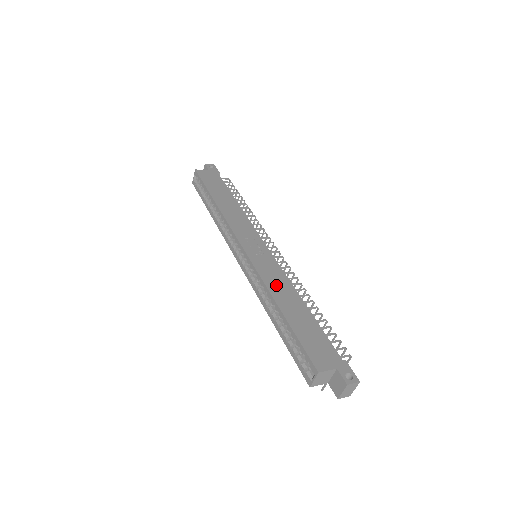
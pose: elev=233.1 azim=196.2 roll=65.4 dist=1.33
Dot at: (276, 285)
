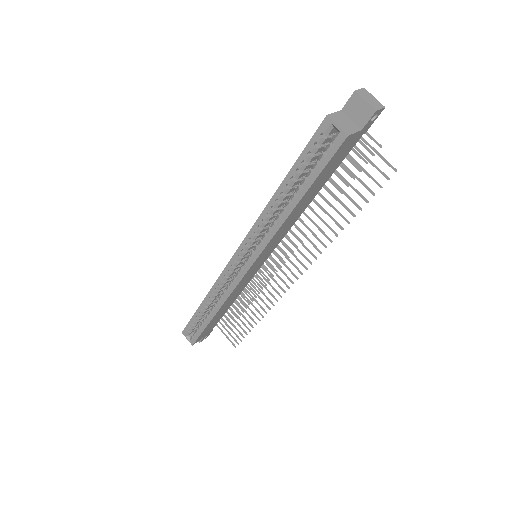
Dot at: occluded
